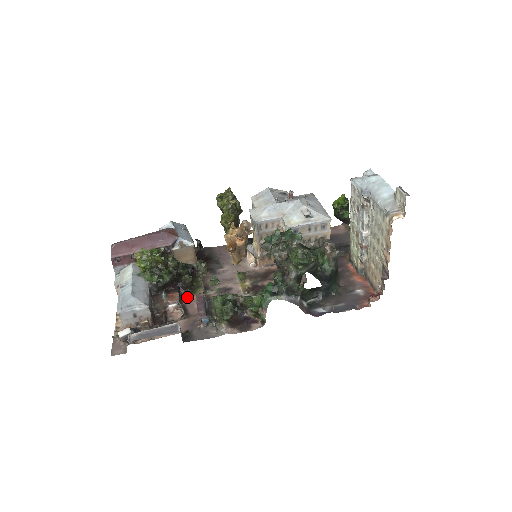
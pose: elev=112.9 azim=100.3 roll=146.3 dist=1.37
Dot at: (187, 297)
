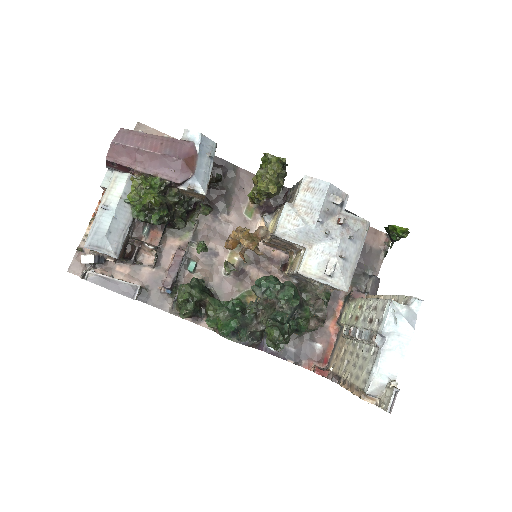
Dot at: (171, 237)
